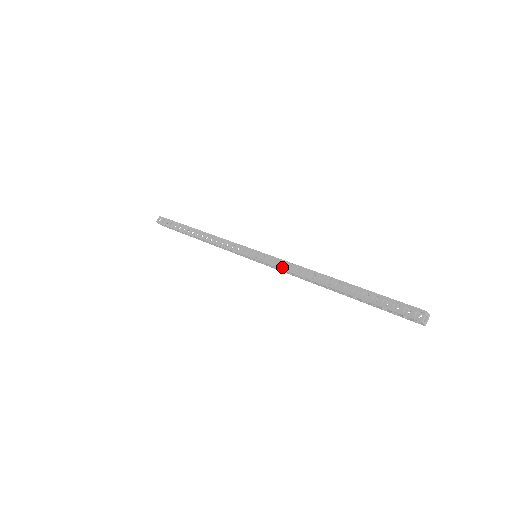
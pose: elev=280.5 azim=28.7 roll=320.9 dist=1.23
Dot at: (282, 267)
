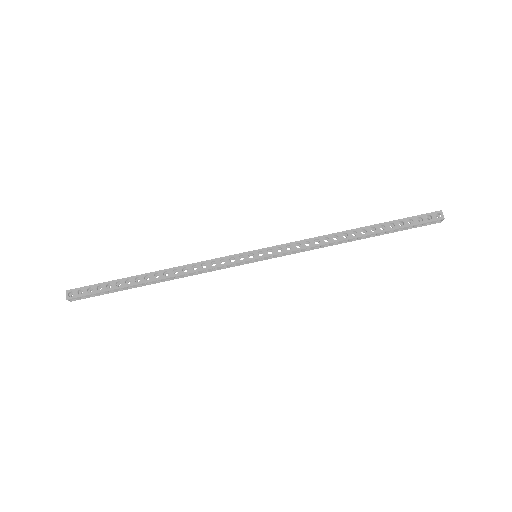
Dot at: occluded
